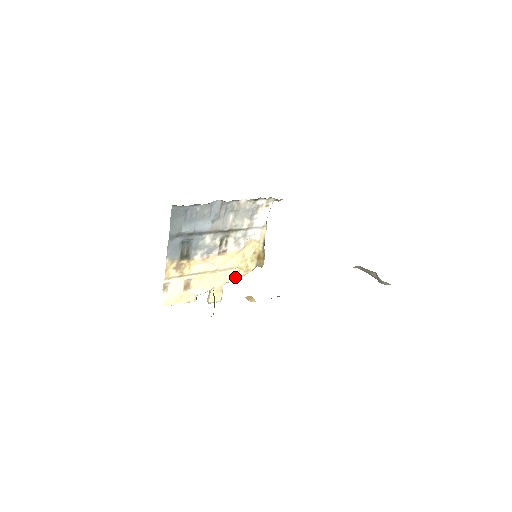
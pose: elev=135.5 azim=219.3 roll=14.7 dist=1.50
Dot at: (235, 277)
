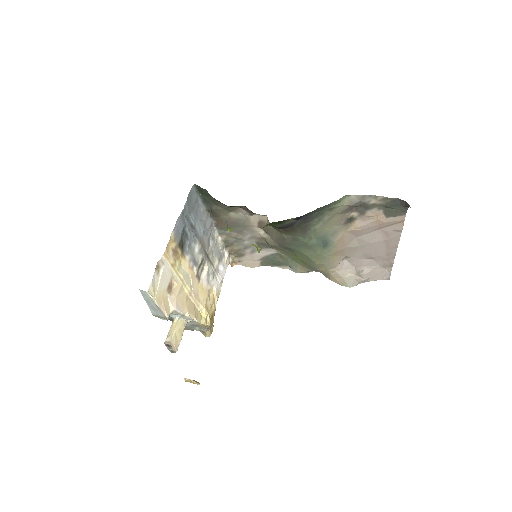
Dot at: (199, 320)
